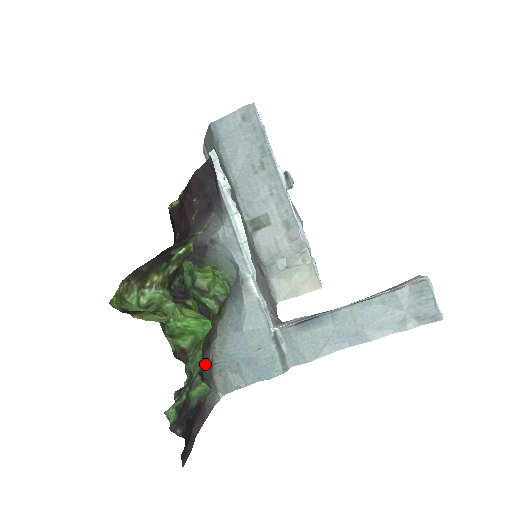
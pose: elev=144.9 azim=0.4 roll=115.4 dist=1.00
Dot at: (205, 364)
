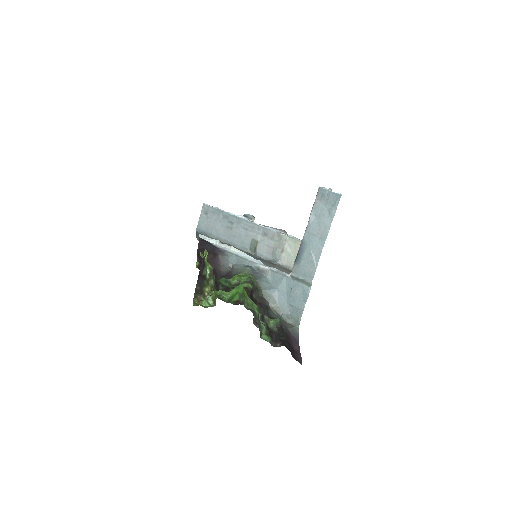
Dot at: (274, 317)
